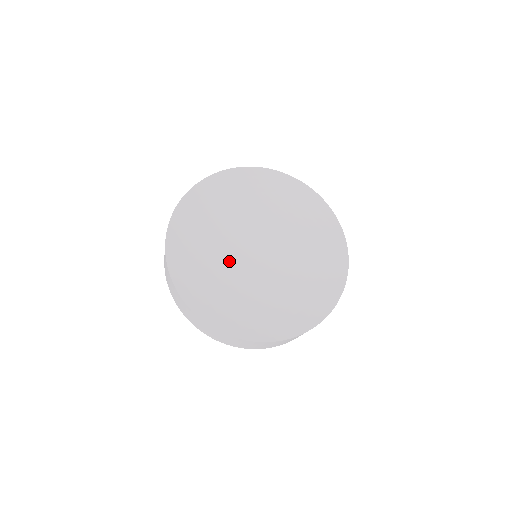
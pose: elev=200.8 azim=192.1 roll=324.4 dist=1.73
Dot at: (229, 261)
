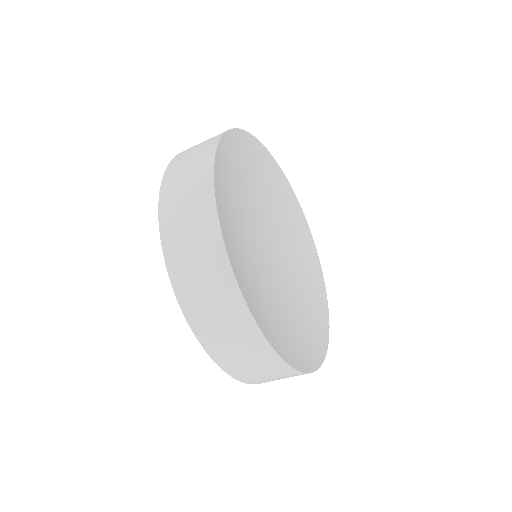
Dot at: (264, 278)
